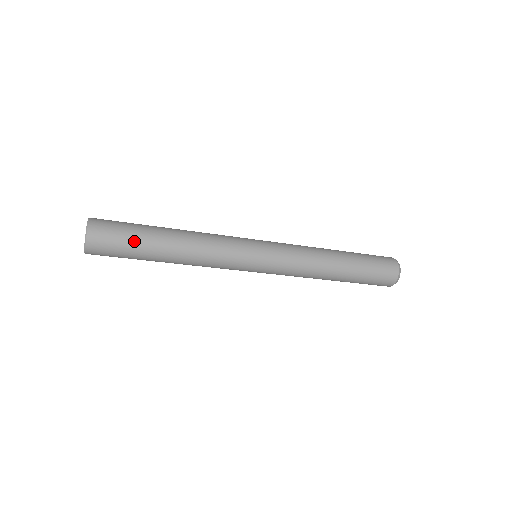
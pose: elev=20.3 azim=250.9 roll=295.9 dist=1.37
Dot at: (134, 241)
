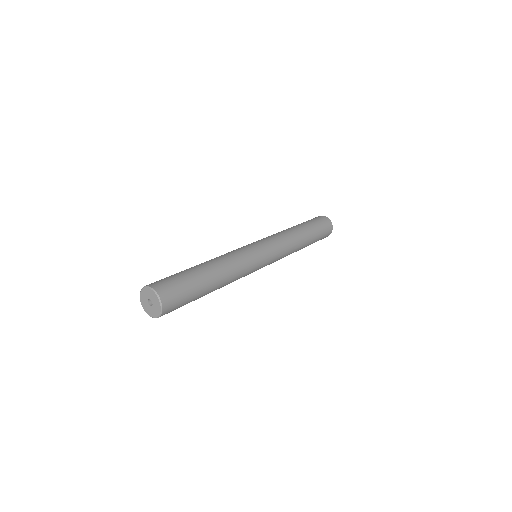
Dot at: (191, 301)
